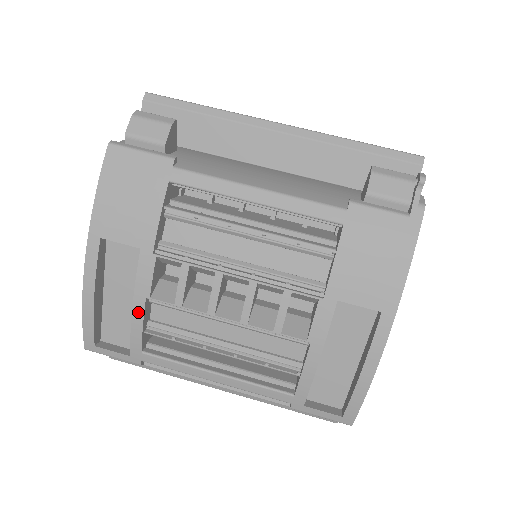
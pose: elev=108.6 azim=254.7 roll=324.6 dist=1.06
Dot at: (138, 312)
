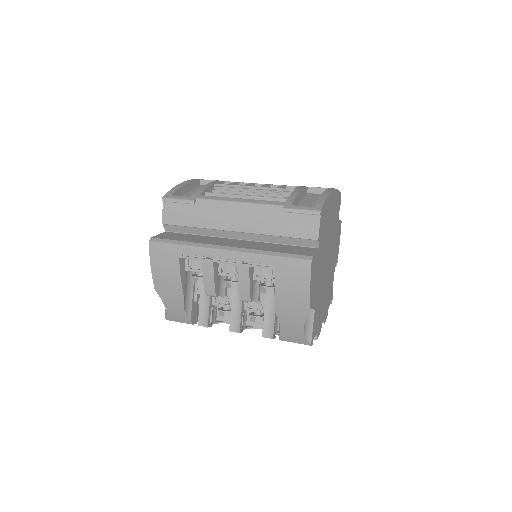
Dot at: (207, 185)
